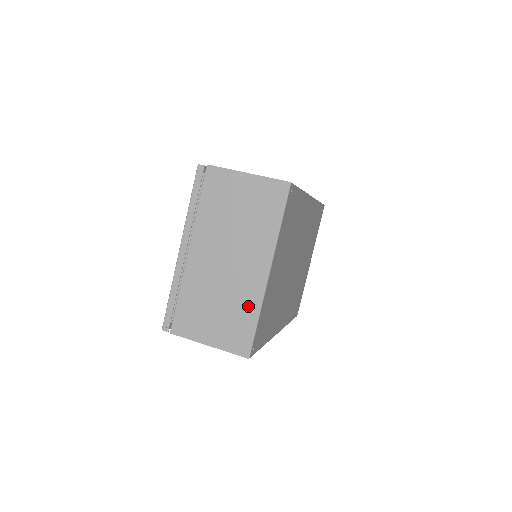
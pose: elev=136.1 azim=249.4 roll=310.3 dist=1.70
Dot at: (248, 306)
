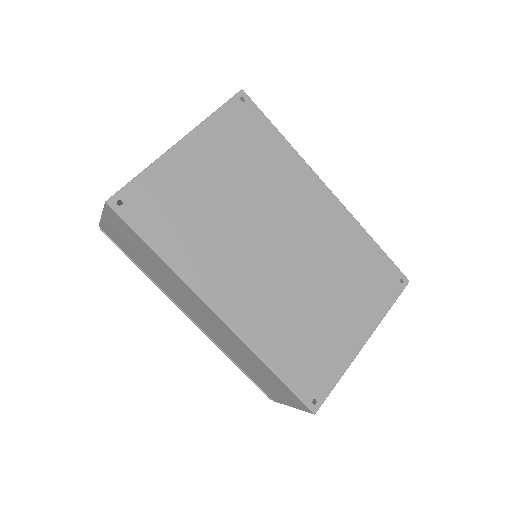
Dot at: occluded
